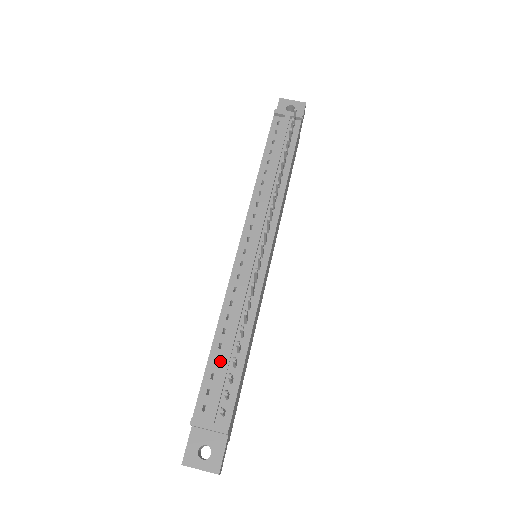
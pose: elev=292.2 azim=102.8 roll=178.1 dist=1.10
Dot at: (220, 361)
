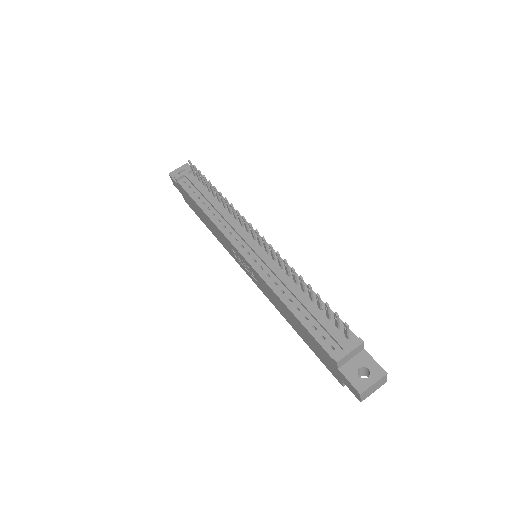
Dot at: (309, 316)
